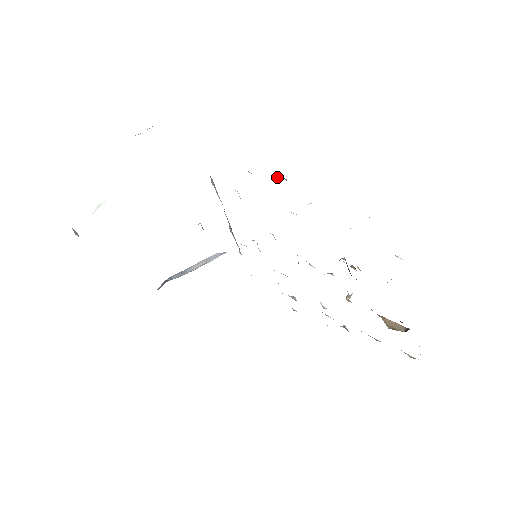
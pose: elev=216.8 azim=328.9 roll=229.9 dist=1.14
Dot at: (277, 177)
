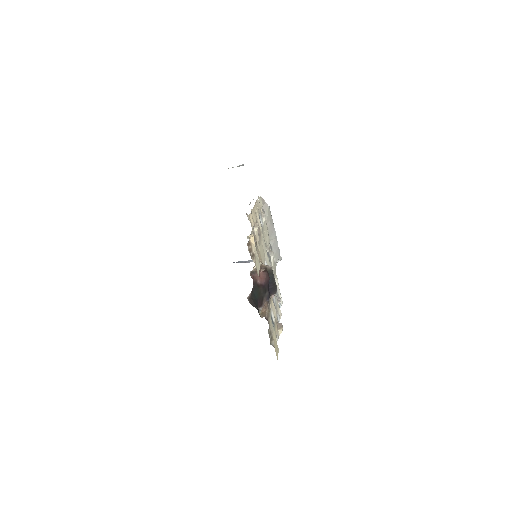
Dot at: (250, 203)
